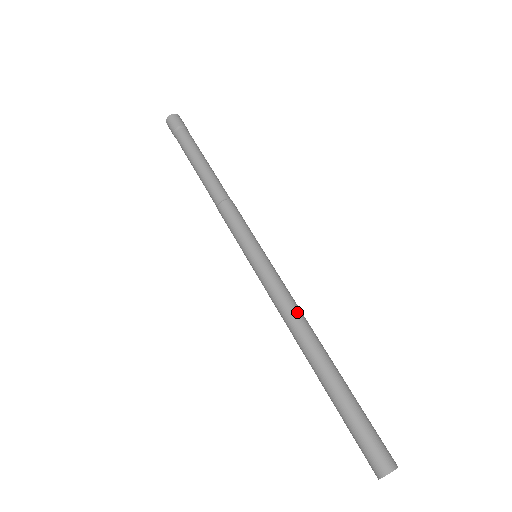
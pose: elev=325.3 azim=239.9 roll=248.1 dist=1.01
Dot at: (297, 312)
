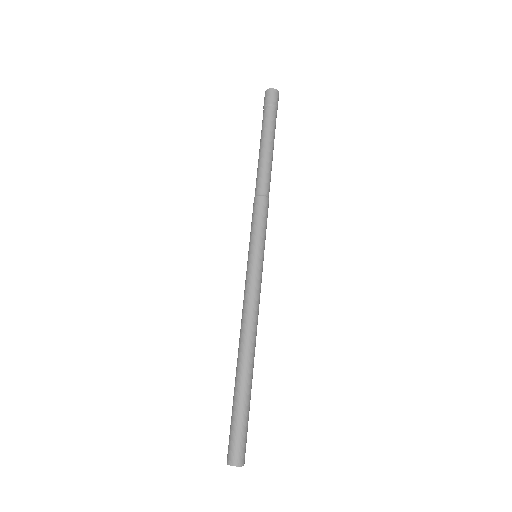
Dot at: (251, 320)
